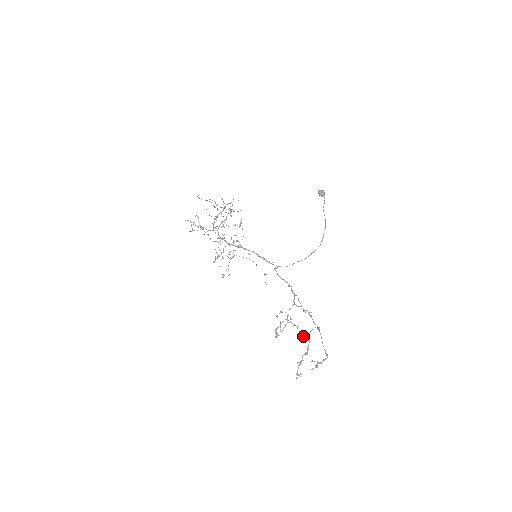
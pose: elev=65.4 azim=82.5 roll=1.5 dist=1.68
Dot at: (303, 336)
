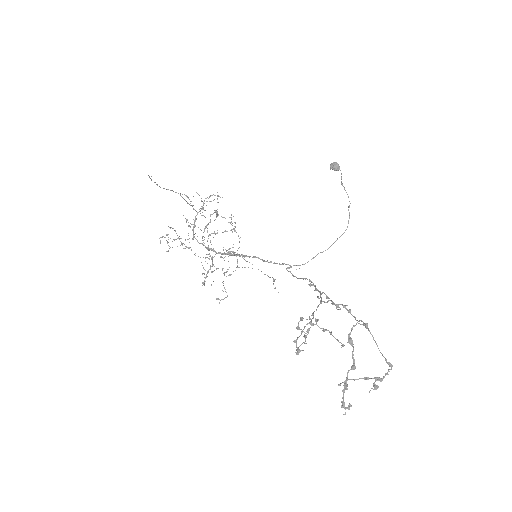
Dot at: (343, 344)
